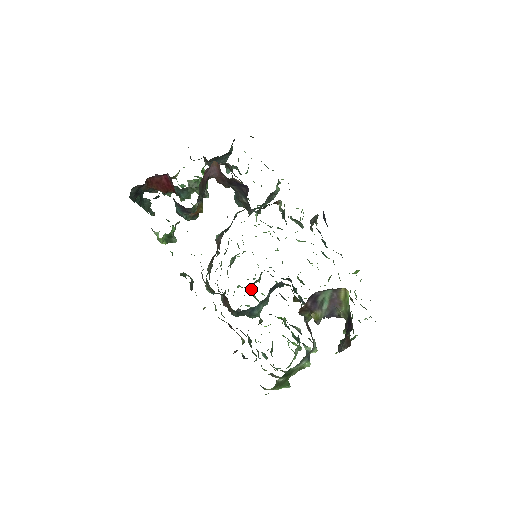
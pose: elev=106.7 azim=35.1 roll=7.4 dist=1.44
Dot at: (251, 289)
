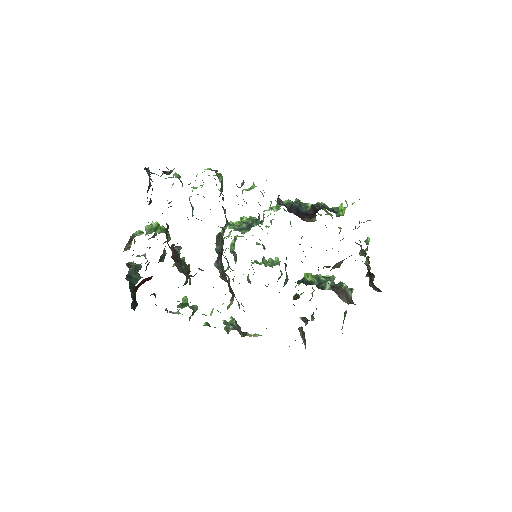
Dot at: (264, 261)
